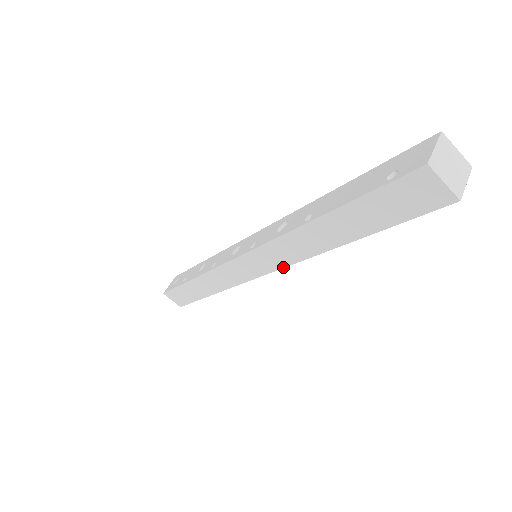
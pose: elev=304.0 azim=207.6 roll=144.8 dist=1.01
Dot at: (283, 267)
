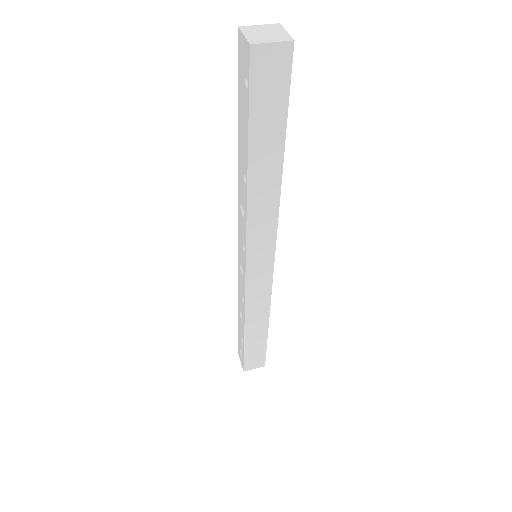
Dot at: (276, 235)
